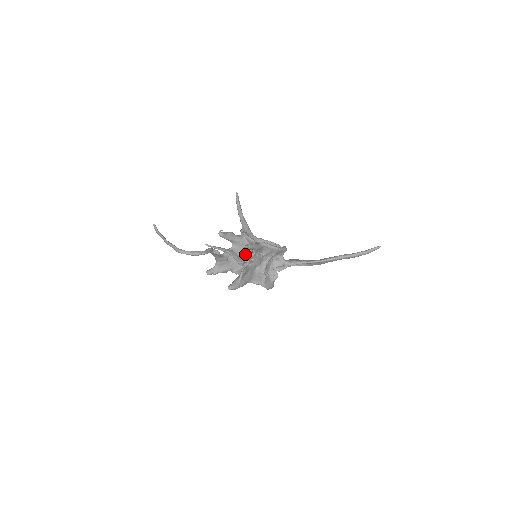
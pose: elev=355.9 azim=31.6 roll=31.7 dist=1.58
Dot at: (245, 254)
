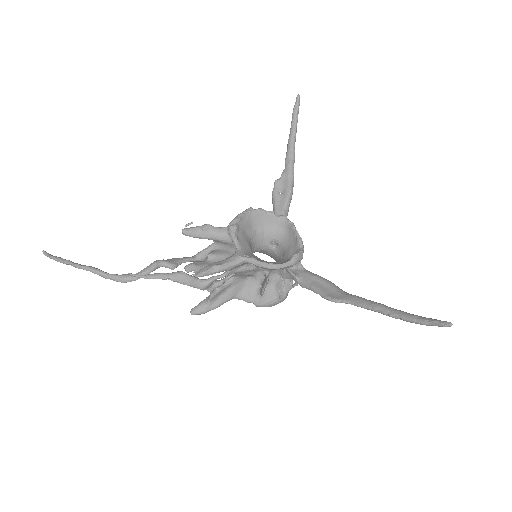
Dot at: occluded
